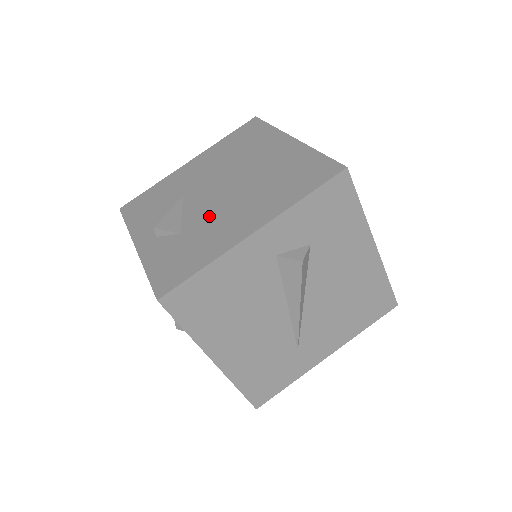
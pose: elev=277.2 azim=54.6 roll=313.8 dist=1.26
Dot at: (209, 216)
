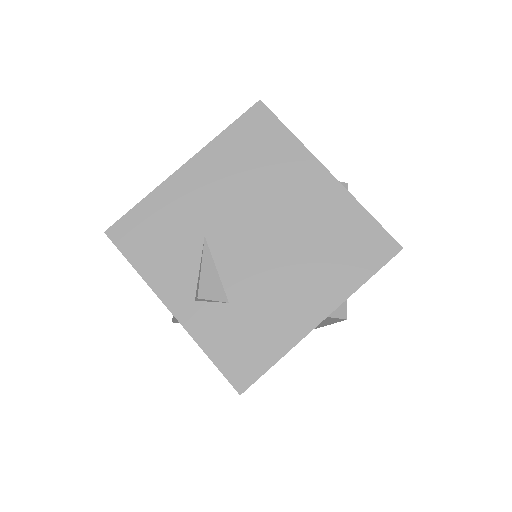
Dot at: (258, 283)
